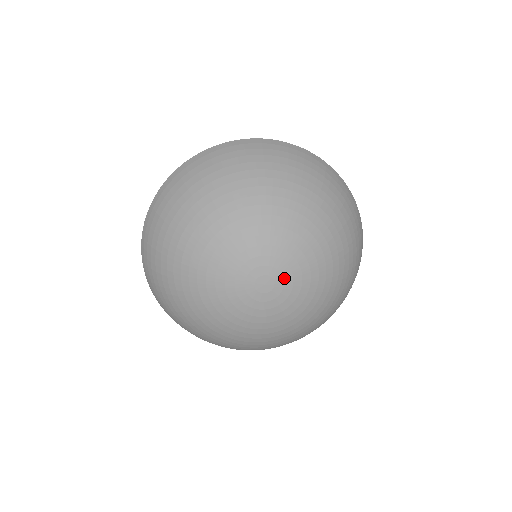
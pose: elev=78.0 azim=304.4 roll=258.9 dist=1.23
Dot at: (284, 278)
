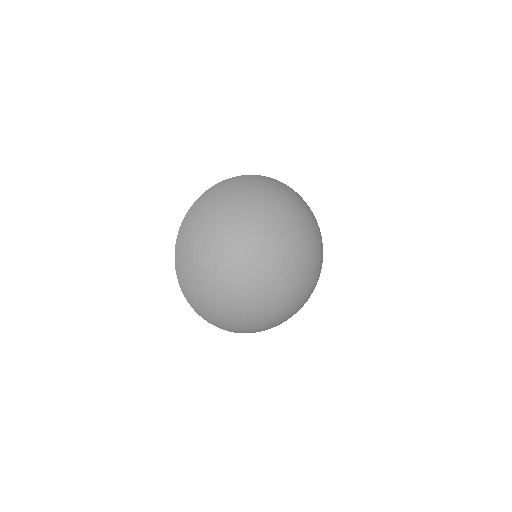
Dot at: (285, 250)
